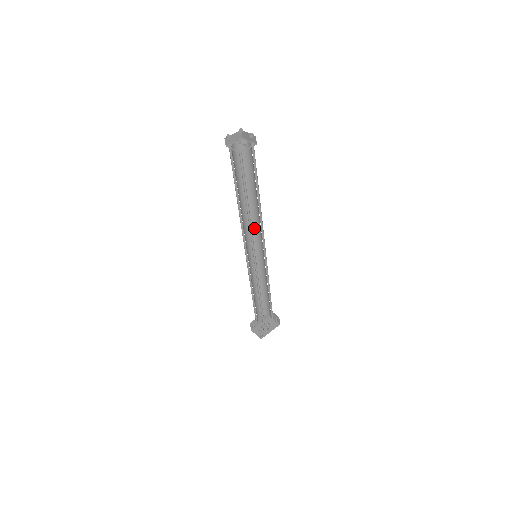
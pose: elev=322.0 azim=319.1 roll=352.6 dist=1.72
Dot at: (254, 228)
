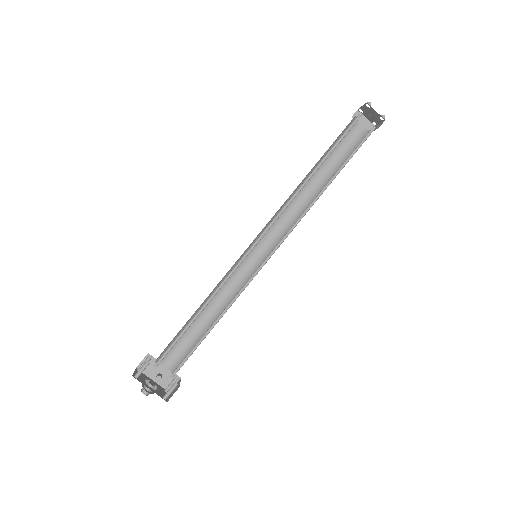
Dot at: (287, 229)
